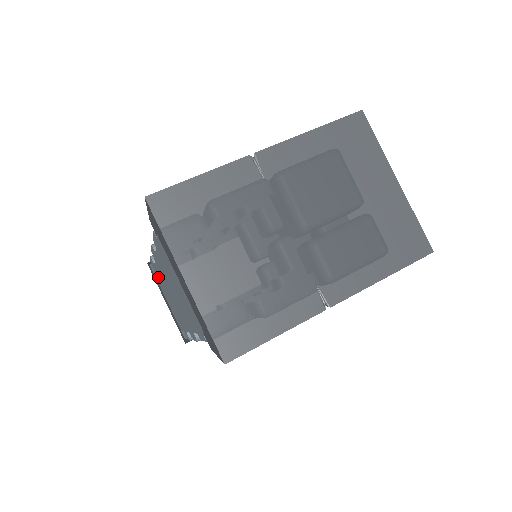
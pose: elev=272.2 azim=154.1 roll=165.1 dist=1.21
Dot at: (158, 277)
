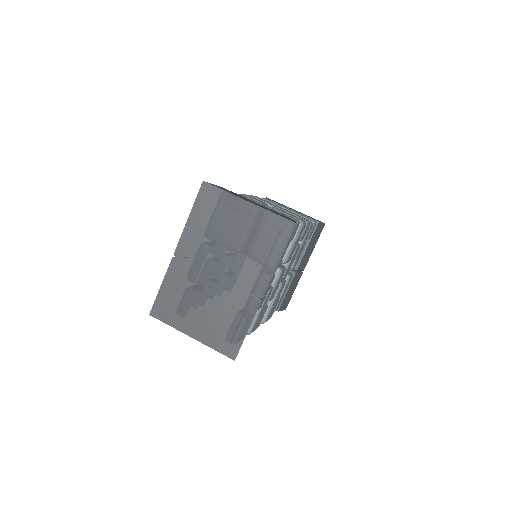
Dot at: occluded
